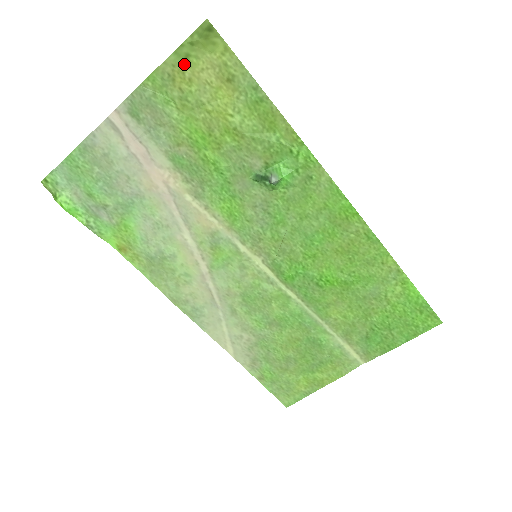
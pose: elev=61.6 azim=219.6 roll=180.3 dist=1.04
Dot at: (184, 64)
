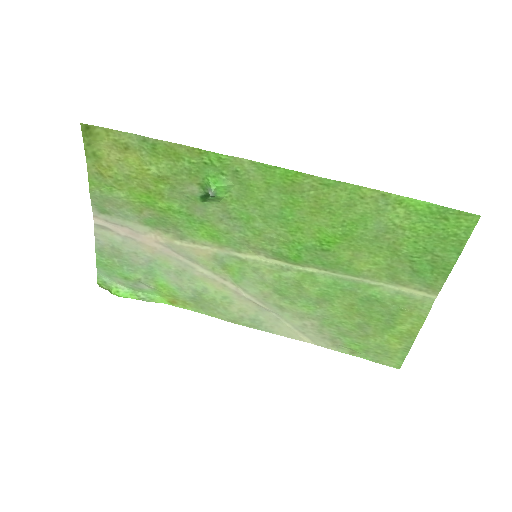
Dot at: (97, 160)
